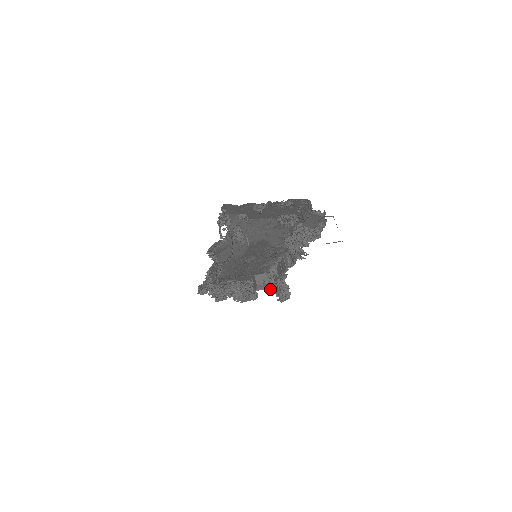
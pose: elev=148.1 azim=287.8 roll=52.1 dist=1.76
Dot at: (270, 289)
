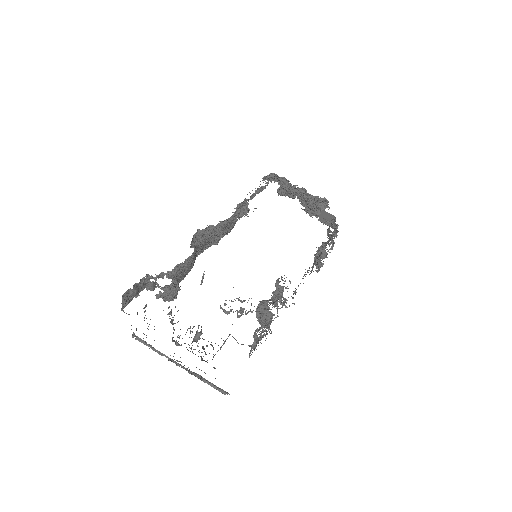
Dot at: occluded
